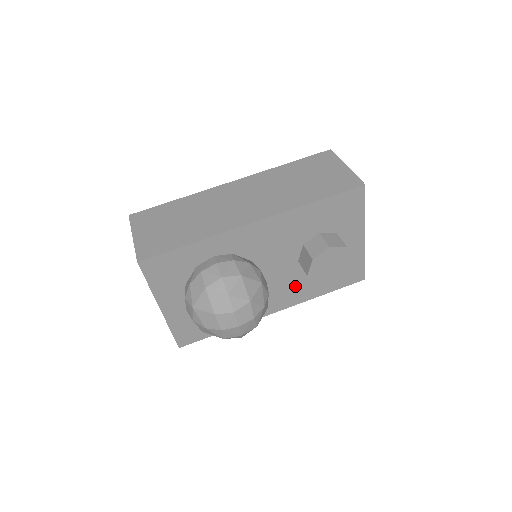
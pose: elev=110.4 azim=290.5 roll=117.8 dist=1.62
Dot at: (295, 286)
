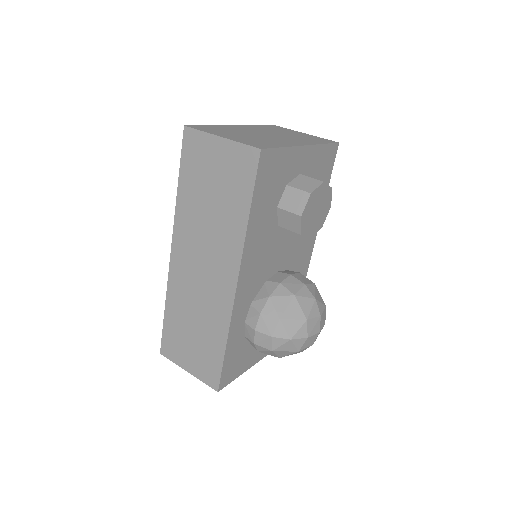
Dot at: occluded
